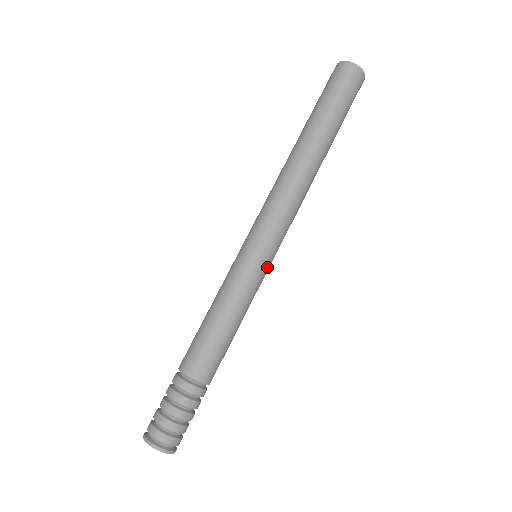
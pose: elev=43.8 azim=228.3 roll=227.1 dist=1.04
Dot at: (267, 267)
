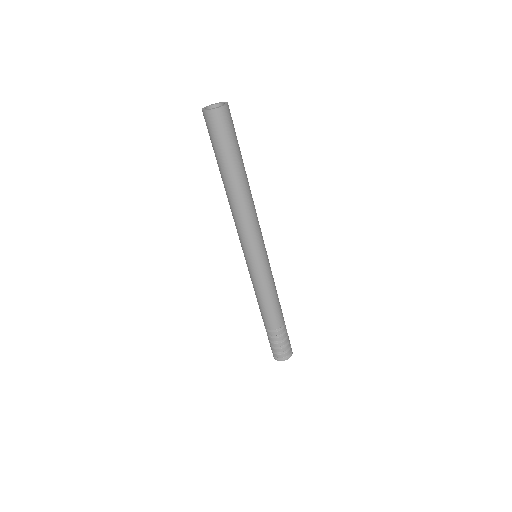
Dot at: (262, 263)
